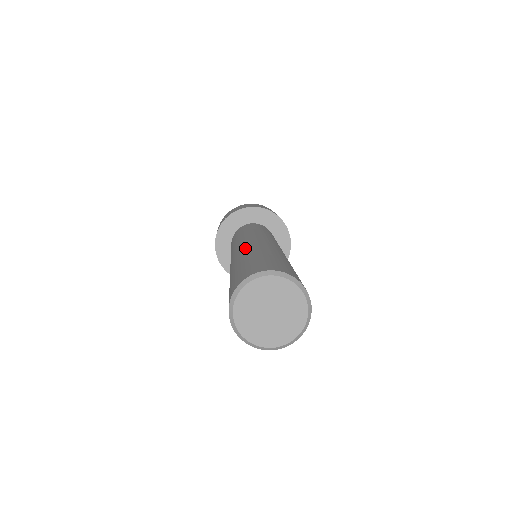
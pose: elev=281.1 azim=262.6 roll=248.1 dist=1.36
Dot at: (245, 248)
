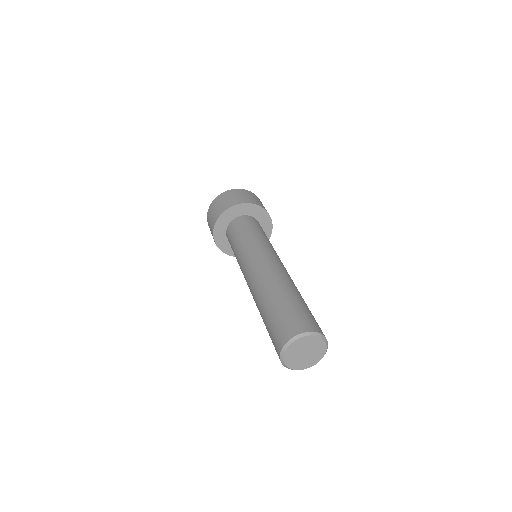
Dot at: (256, 287)
